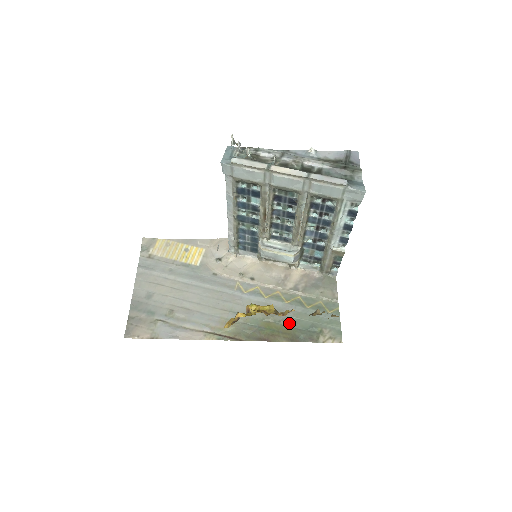
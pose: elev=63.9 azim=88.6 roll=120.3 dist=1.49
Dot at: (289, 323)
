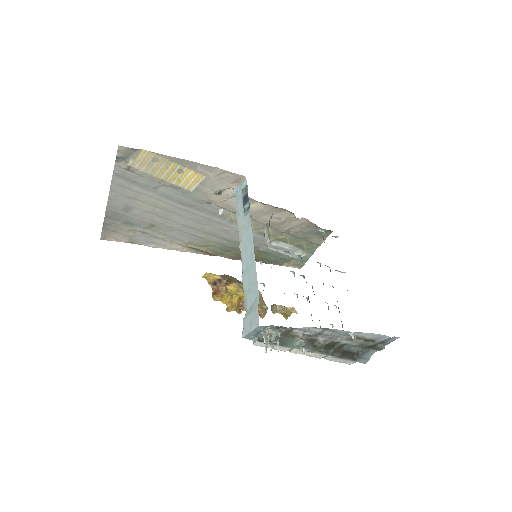
Dot at: (265, 252)
